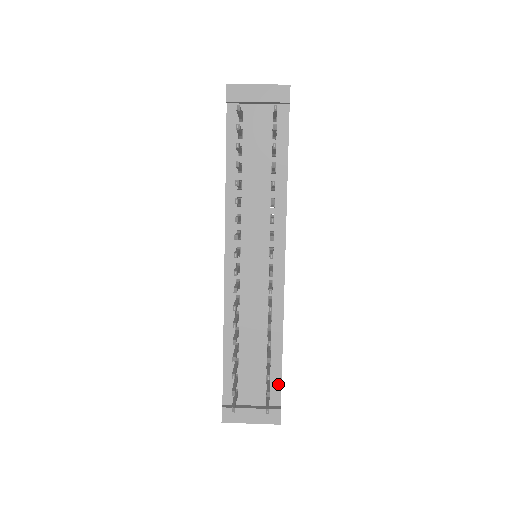
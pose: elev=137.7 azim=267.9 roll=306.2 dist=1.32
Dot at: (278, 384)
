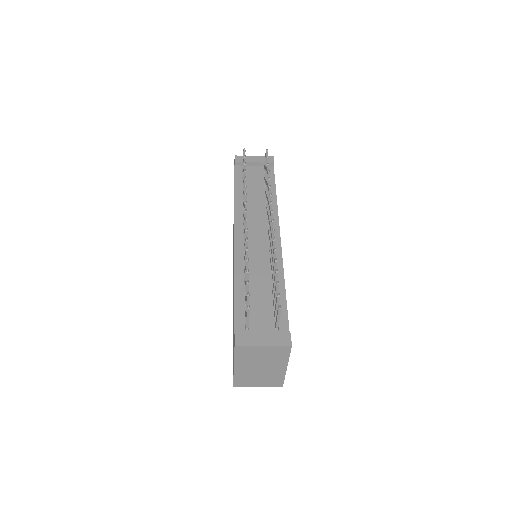
Dot at: (285, 318)
